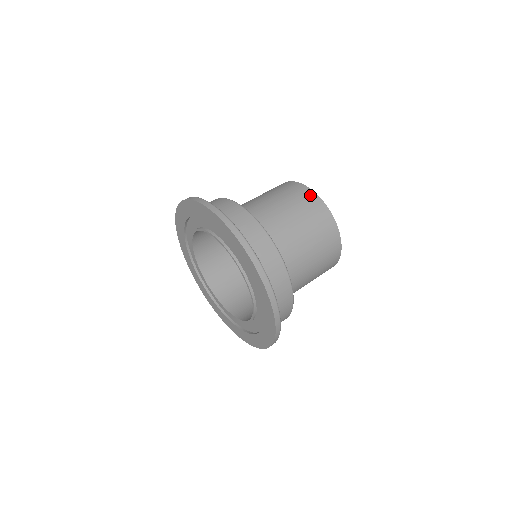
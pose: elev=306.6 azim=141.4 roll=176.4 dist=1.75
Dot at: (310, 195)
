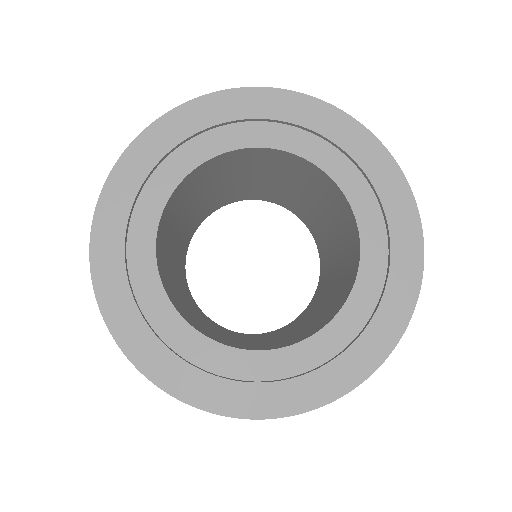
Dot at: occluded
